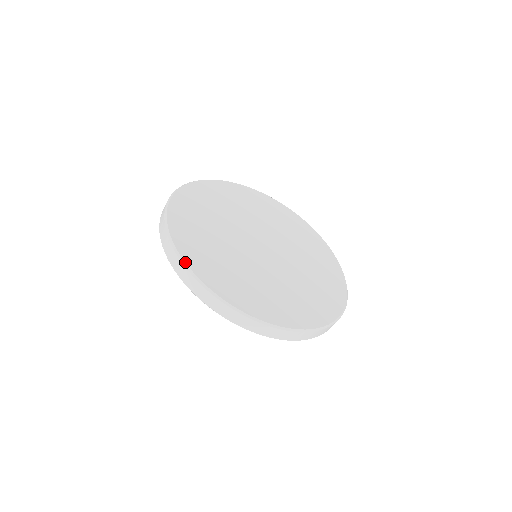
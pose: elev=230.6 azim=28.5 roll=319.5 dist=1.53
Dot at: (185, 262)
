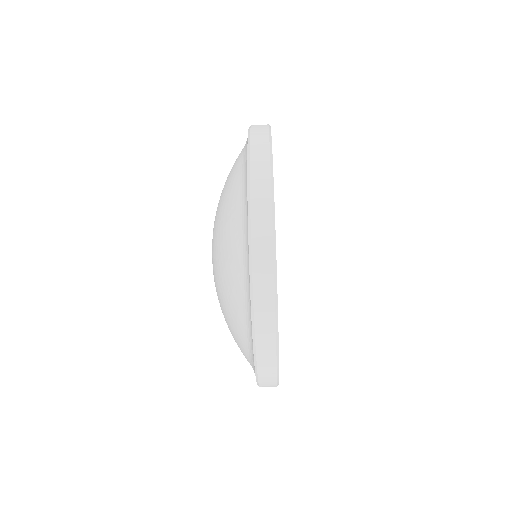
Dot at: occluded
